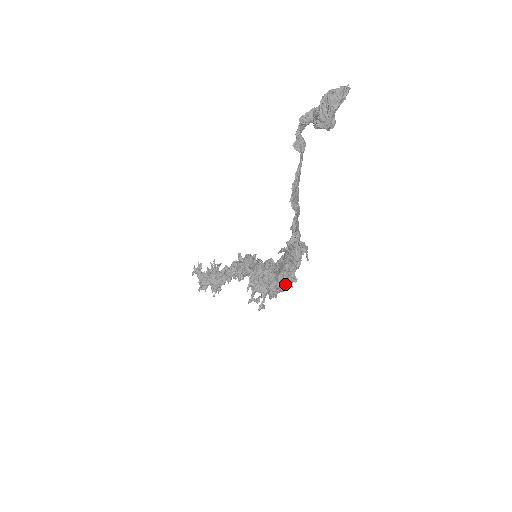
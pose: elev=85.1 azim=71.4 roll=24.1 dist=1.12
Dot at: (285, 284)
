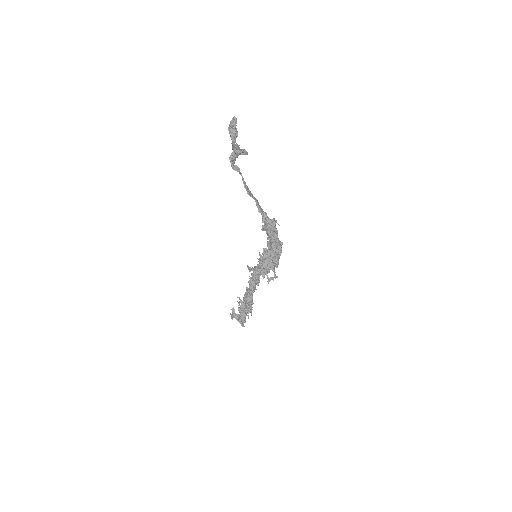
Dot at: (278, 250)
